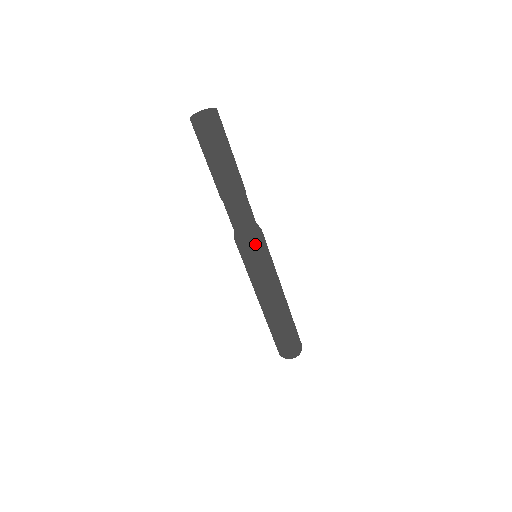
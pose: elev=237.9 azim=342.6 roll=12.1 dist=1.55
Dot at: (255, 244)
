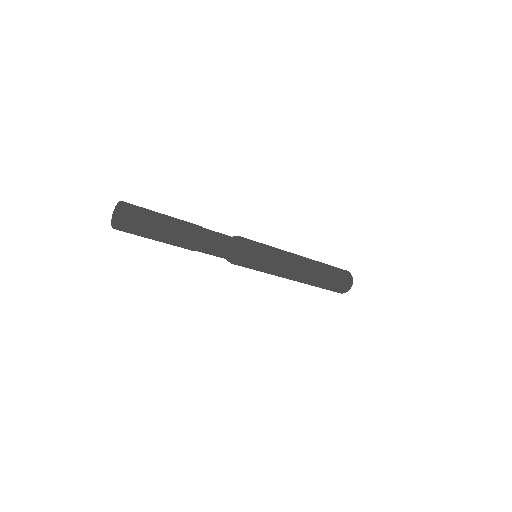
Dot at: (240, 264)
